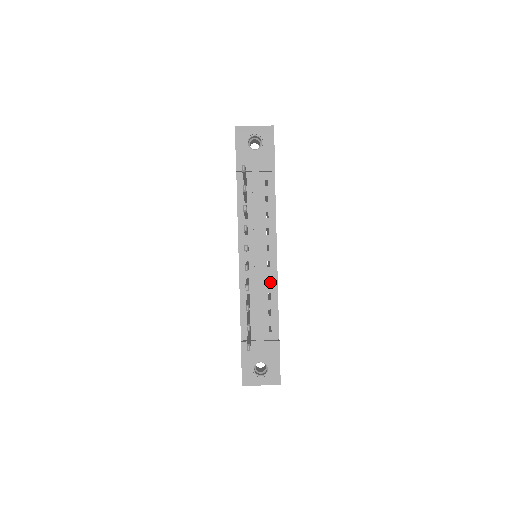
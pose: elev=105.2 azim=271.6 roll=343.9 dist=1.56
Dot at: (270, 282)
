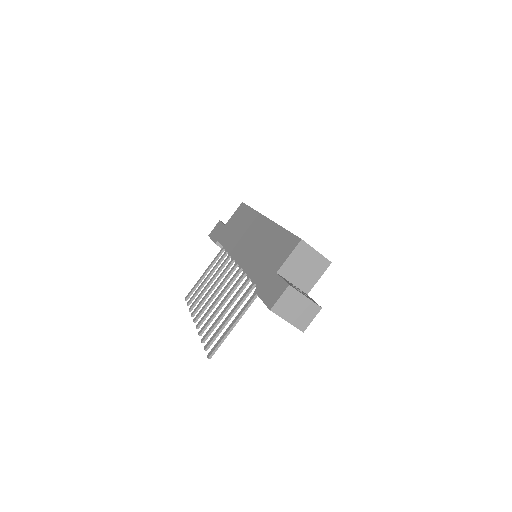
Dot at: occluded
